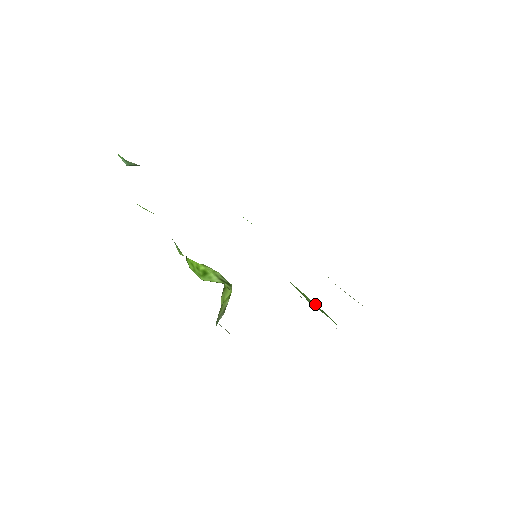
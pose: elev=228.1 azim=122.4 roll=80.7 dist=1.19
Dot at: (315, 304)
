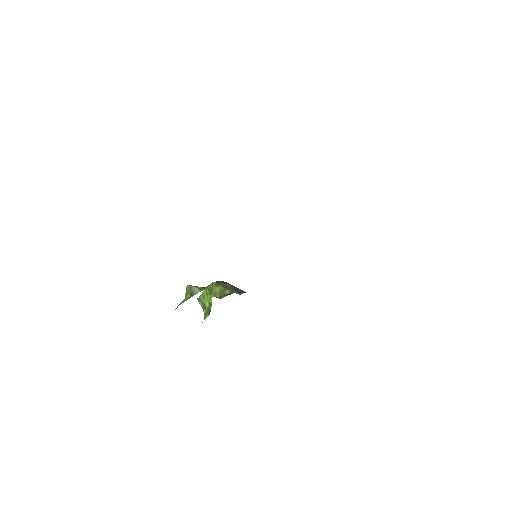
Dot at: occluded
